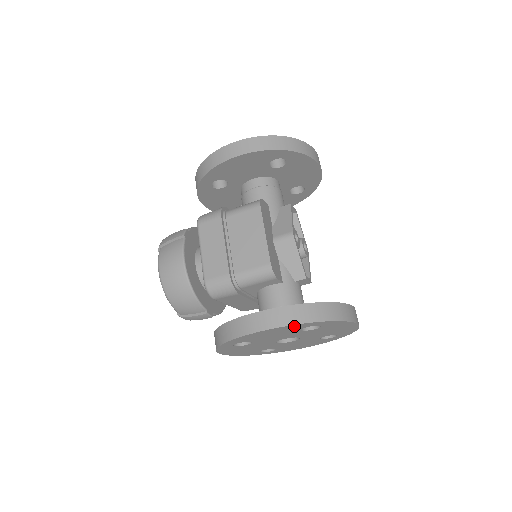
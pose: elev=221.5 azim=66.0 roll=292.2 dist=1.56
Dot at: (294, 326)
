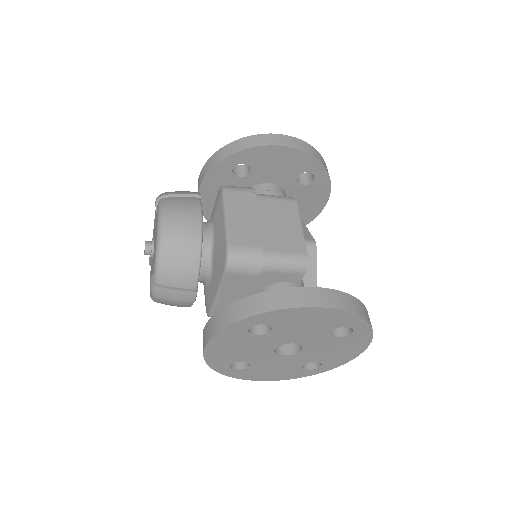
Dot at: (345, 316)
